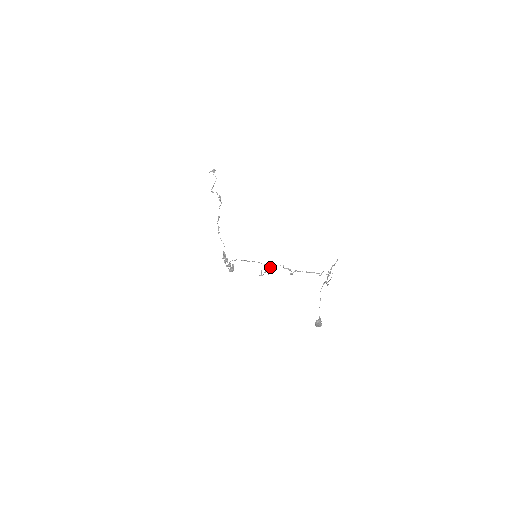
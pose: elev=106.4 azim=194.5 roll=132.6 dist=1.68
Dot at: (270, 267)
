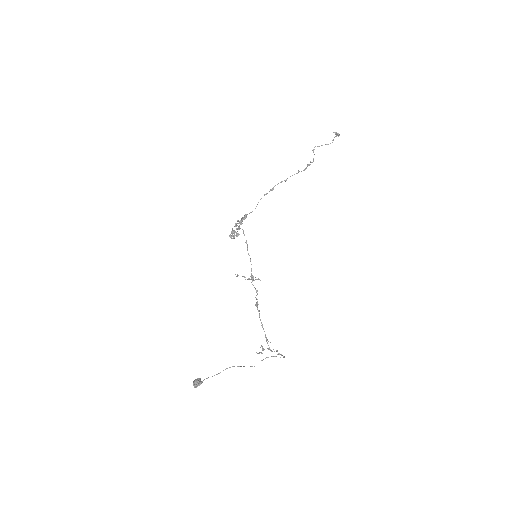
Dot at: (252, 279)
